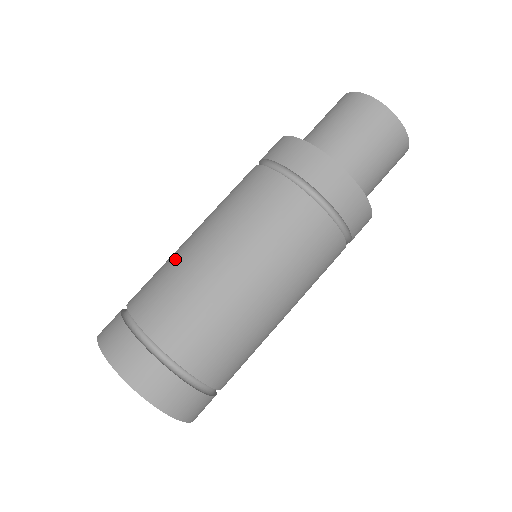
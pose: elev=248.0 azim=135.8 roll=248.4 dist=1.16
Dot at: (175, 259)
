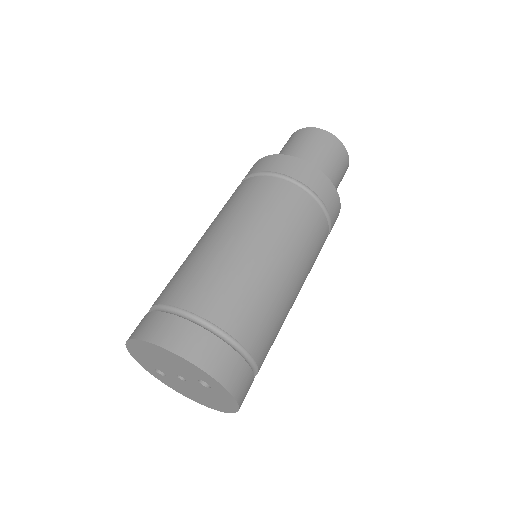
Dot at: (211, 255)
